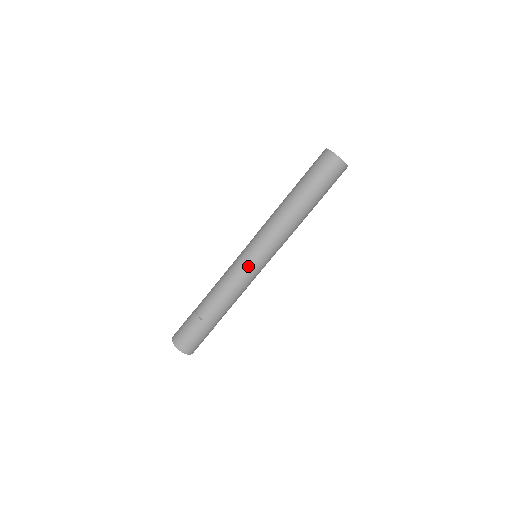
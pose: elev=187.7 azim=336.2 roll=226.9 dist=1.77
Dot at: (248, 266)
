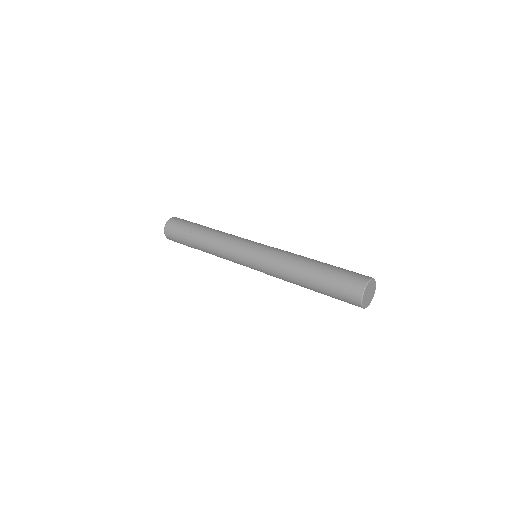
Dot at: (240, 261)
